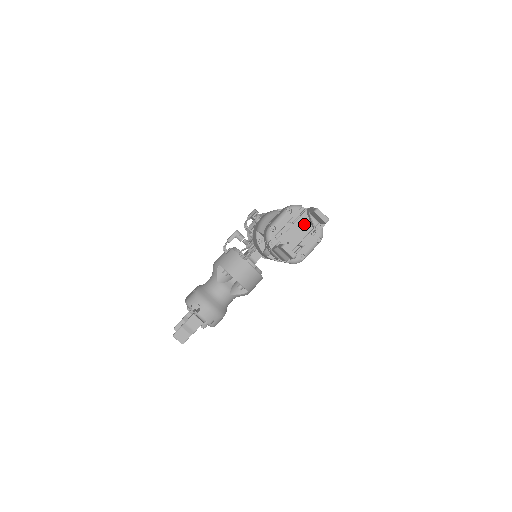
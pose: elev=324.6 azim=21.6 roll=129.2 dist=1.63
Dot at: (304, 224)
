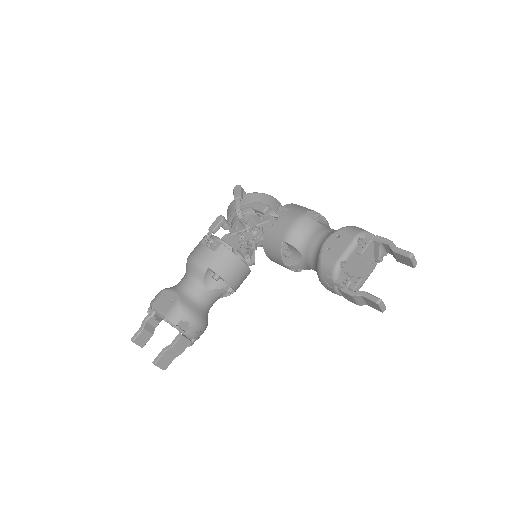
Dot at: (368, 253)
